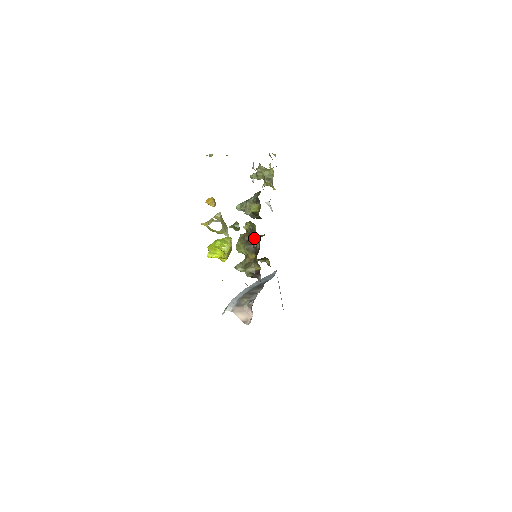
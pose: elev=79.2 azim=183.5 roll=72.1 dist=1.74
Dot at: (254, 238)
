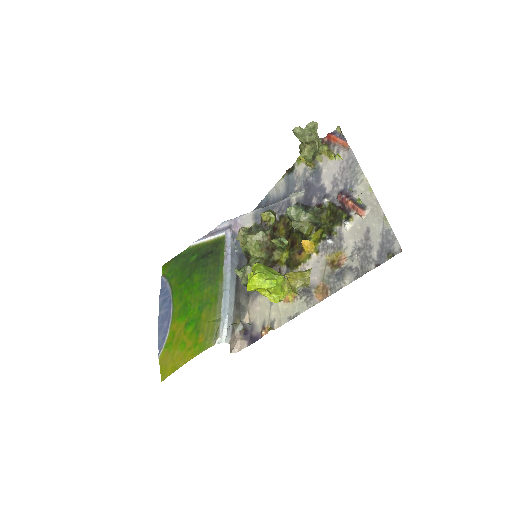
Dot at: (276, 248)
